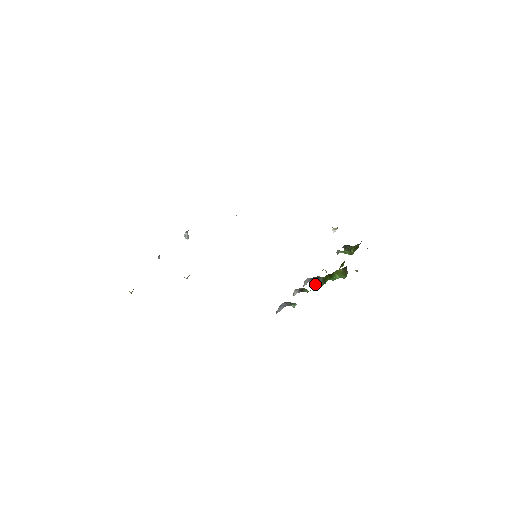
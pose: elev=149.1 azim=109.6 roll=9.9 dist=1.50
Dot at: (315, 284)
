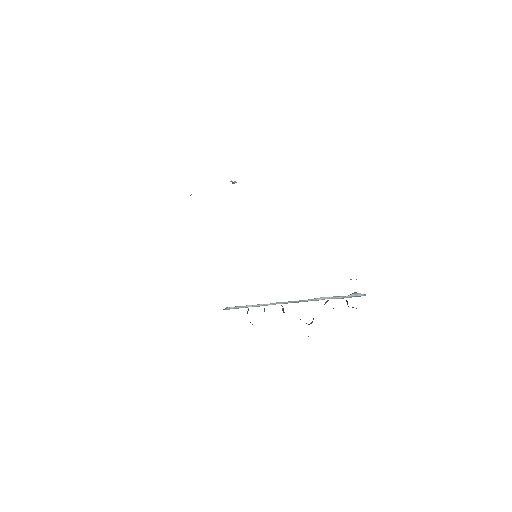
Dot at: occluded
